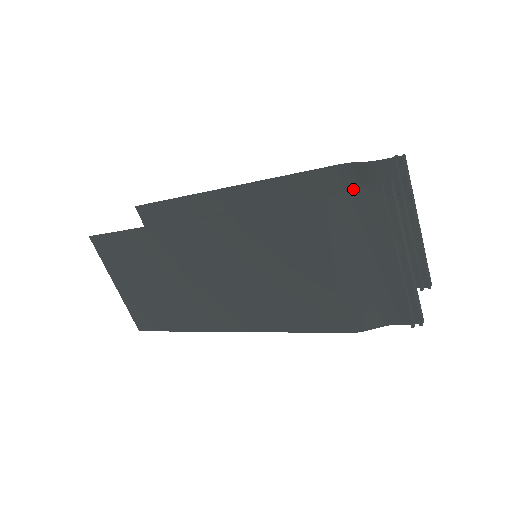
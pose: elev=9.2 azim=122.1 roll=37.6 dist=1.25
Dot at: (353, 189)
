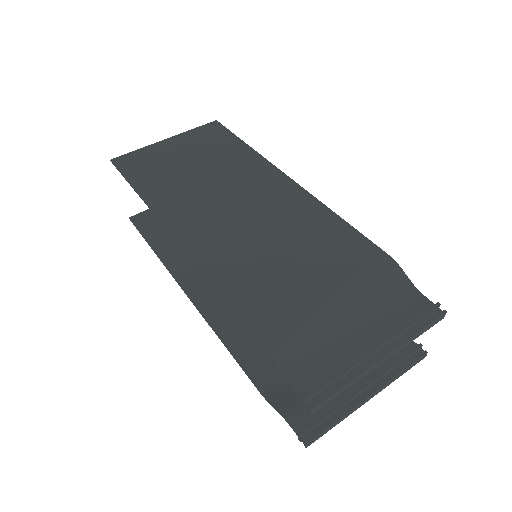
Dot at: (283, 417)
